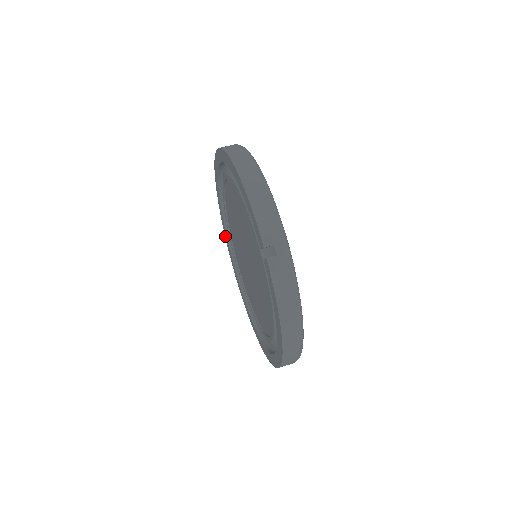
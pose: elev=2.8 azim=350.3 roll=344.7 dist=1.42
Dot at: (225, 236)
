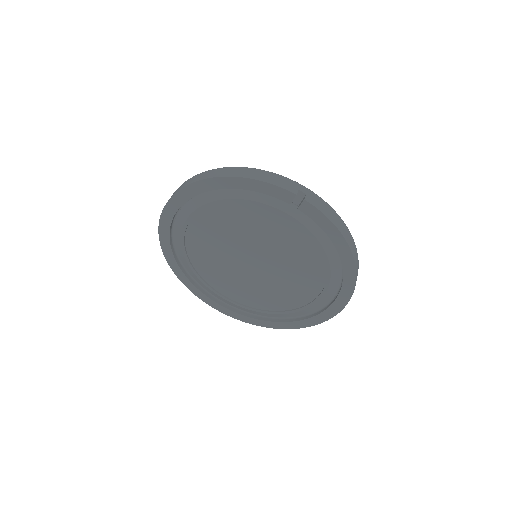
Dot at: (197, 295)
